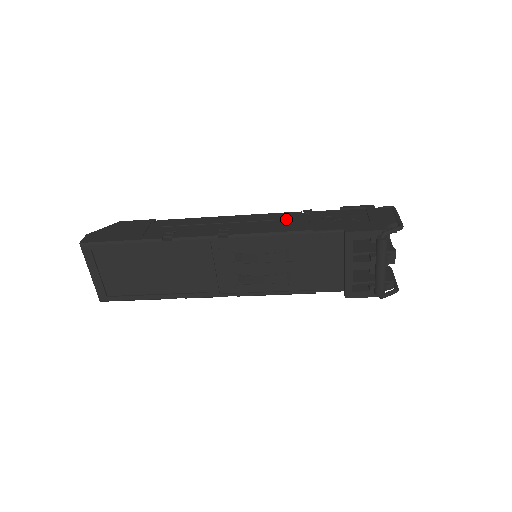
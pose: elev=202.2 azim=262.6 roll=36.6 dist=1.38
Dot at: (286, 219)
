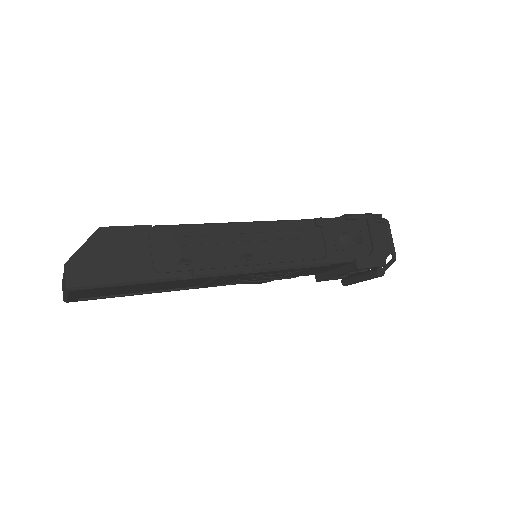
Dot at: (303, 238)
